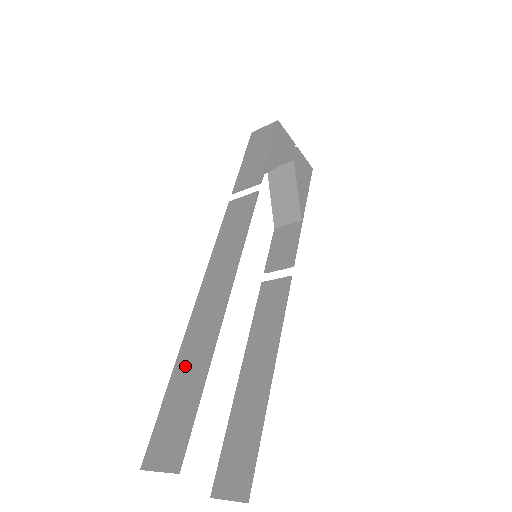
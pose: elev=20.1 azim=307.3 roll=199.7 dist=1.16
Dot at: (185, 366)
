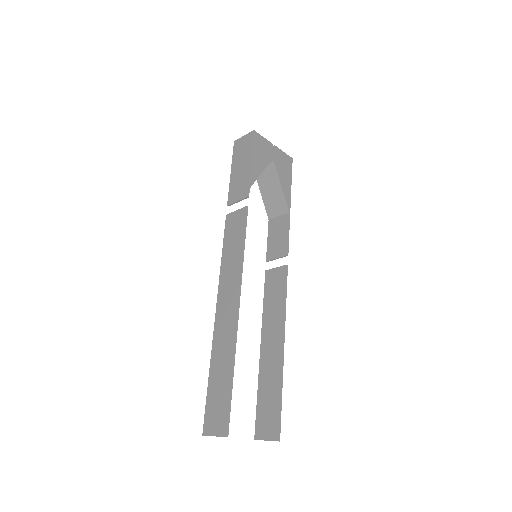
Dot at: (218, 360)
